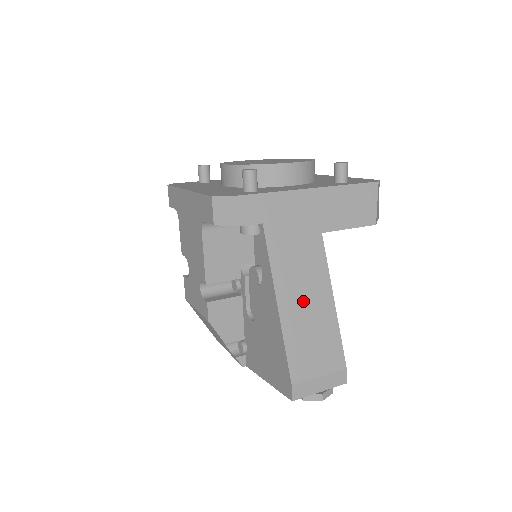
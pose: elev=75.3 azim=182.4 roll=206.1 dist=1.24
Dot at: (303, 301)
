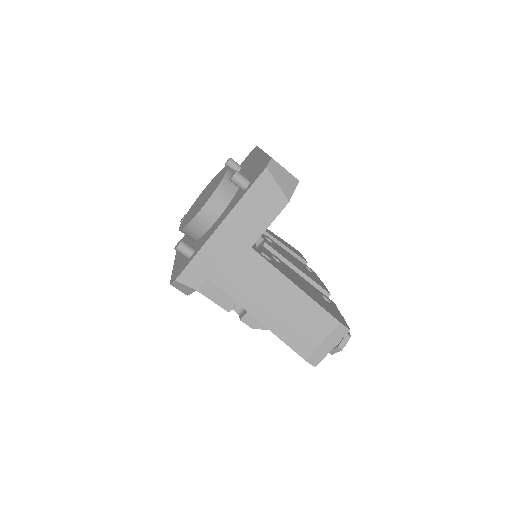
Dot at: (273, 303)
